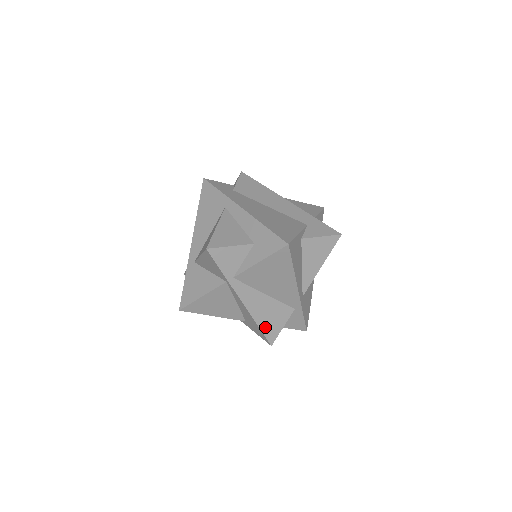
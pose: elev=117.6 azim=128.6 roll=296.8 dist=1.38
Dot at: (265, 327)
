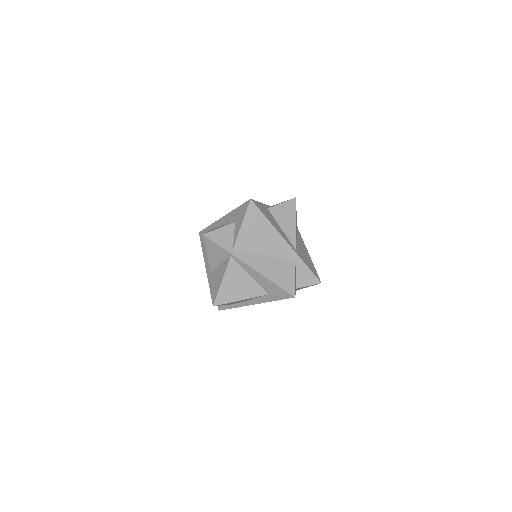
Dot at: (280, 282)
